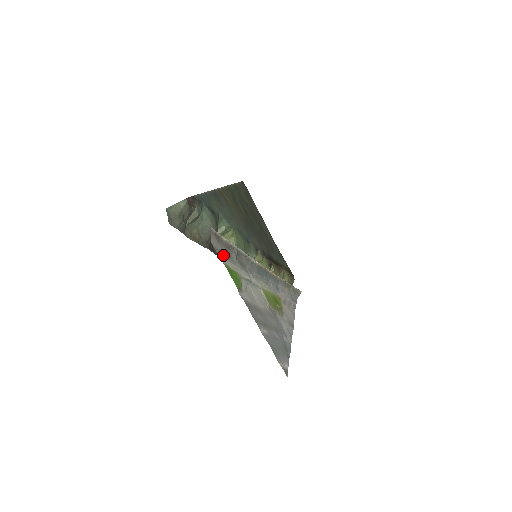
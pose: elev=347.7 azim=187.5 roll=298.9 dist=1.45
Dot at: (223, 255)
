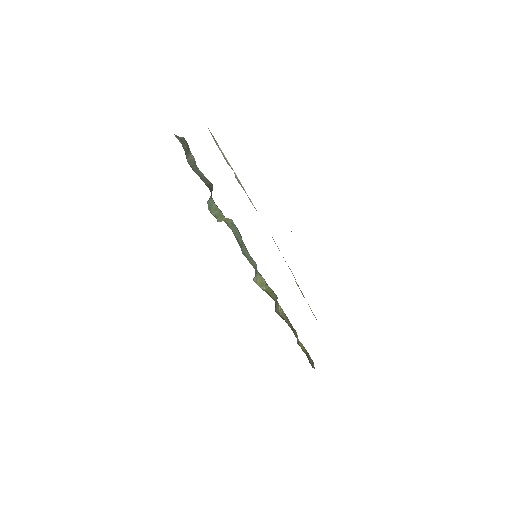
Dot at: occluded
